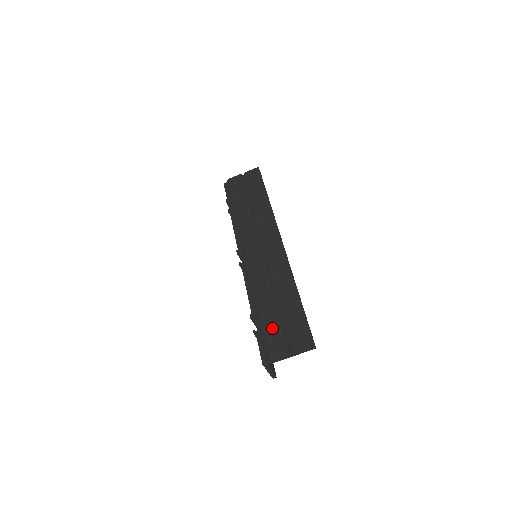
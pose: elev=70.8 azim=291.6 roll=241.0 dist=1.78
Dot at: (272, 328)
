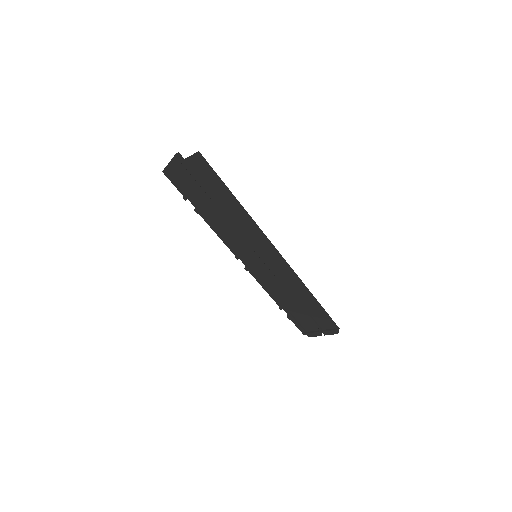
Dot at: (301, 318)
